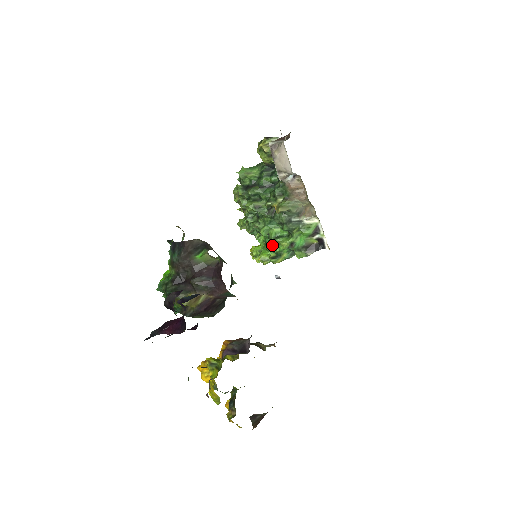
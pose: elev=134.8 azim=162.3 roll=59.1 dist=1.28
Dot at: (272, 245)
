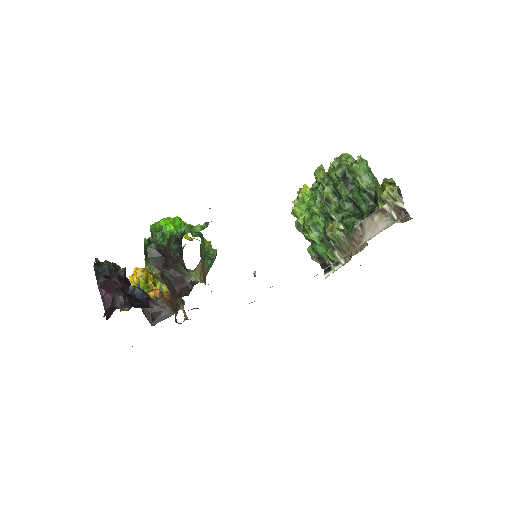
Dot at: (307, 221)
